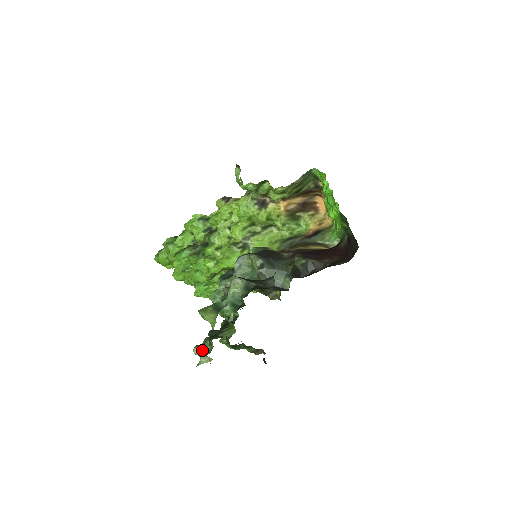
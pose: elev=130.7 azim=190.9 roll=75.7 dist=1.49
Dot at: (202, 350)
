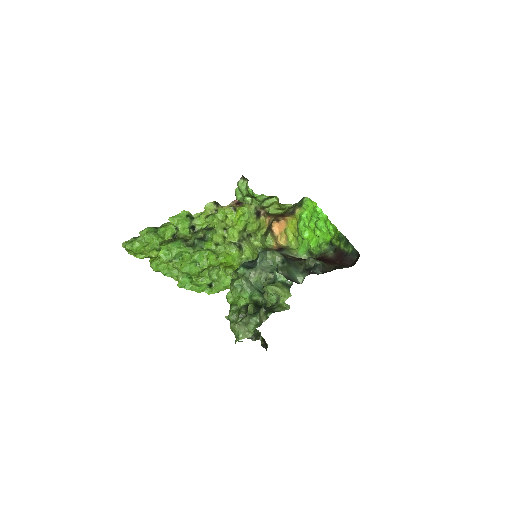
Dot at: (244, 326)
